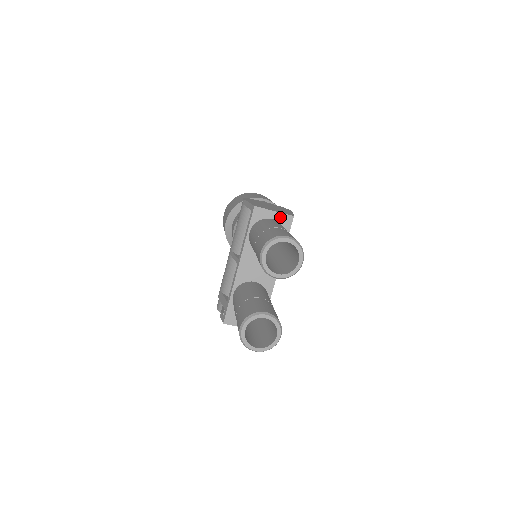
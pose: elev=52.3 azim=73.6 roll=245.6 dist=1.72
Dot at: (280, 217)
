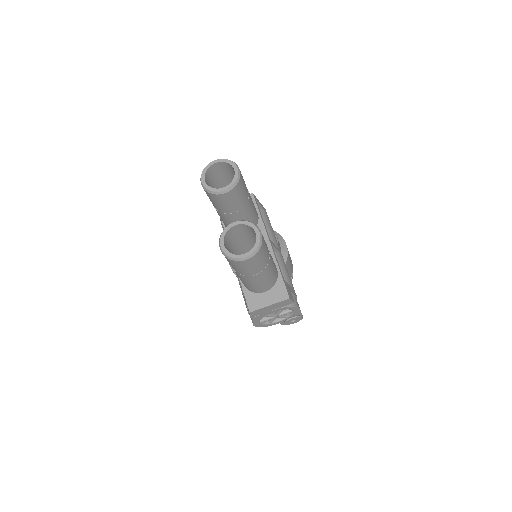
Dot at: occluded
